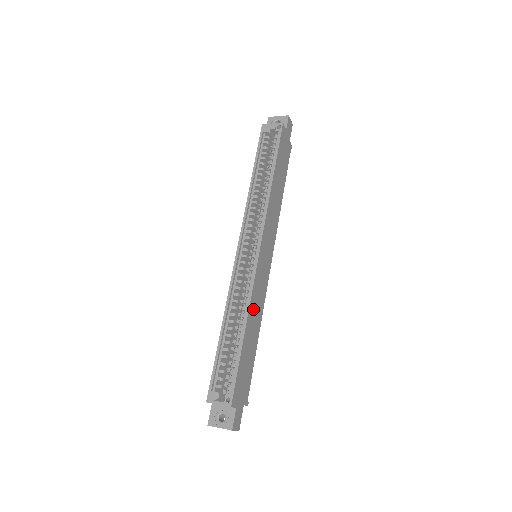
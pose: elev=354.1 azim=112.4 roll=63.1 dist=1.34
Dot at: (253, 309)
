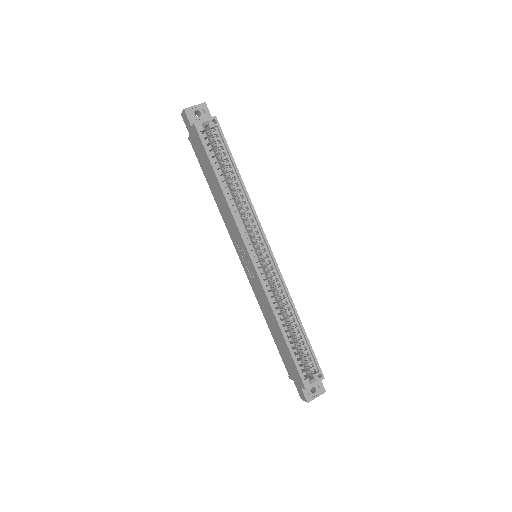
Dot at: occluded
